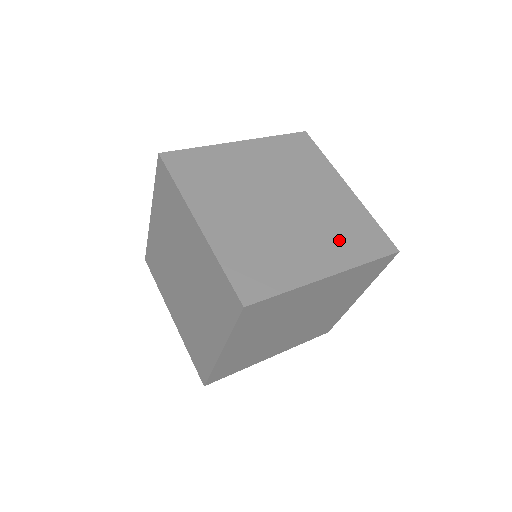
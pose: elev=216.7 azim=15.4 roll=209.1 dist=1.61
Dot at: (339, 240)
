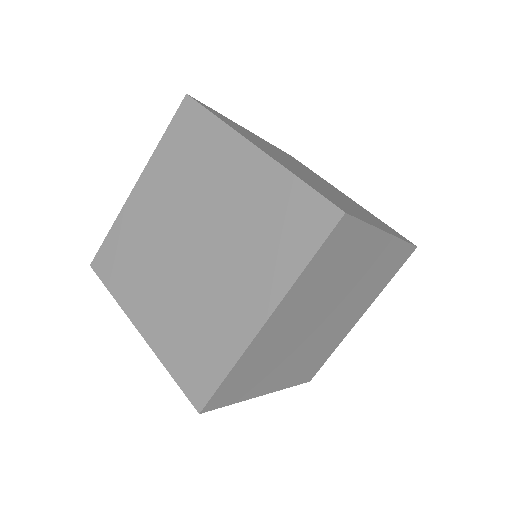
Dot at: (263, 254)
